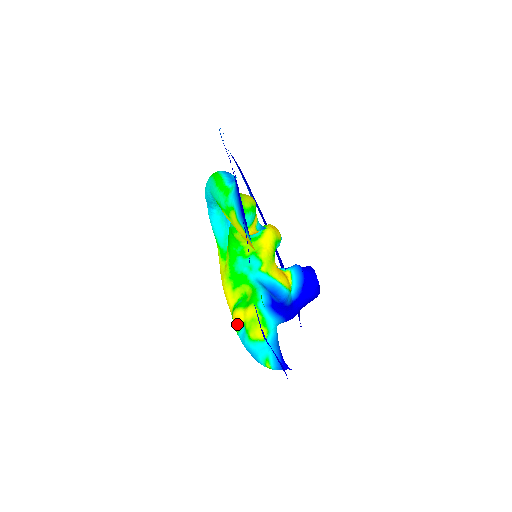
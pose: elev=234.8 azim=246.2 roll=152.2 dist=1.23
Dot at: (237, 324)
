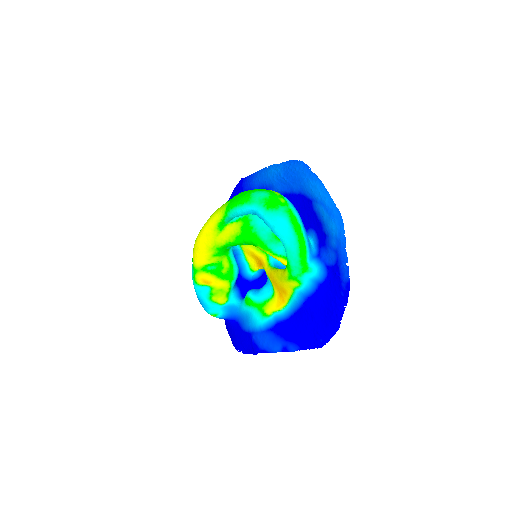
Dot at: (203, 282)
